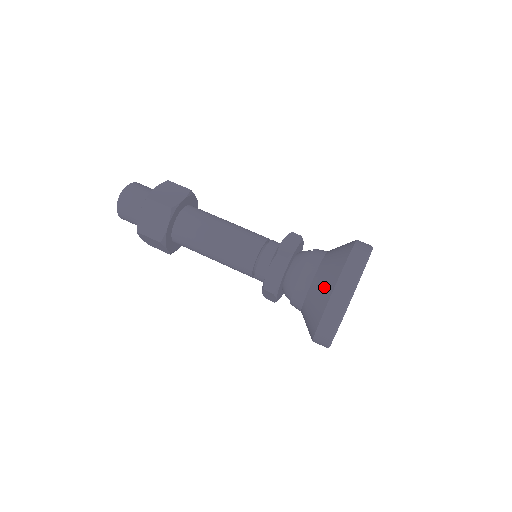
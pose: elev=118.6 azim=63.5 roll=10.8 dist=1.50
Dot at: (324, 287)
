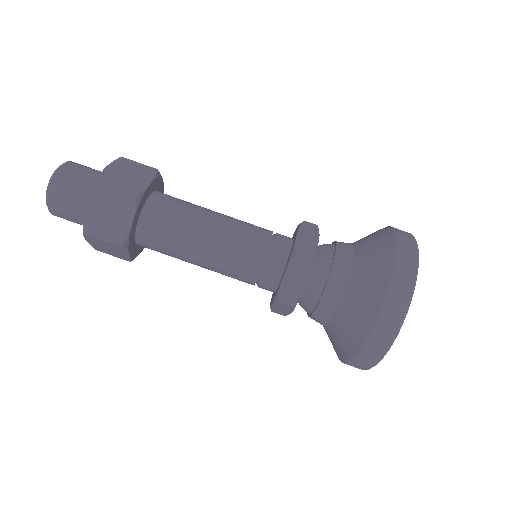
Dot at: (369, 293)
